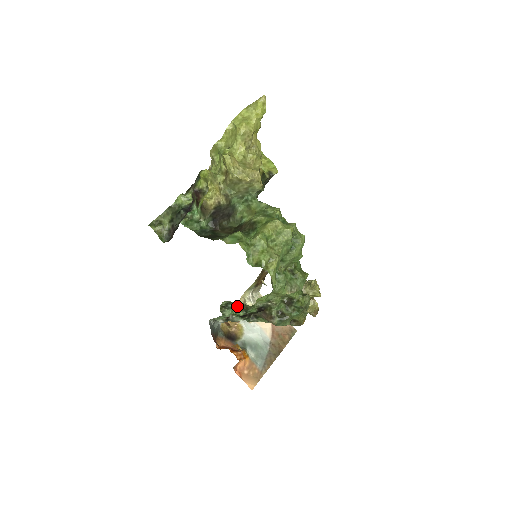
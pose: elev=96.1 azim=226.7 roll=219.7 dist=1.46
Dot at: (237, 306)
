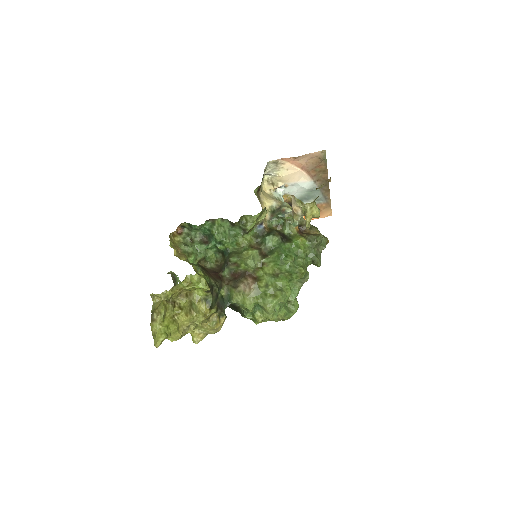
Dot at: occluded
